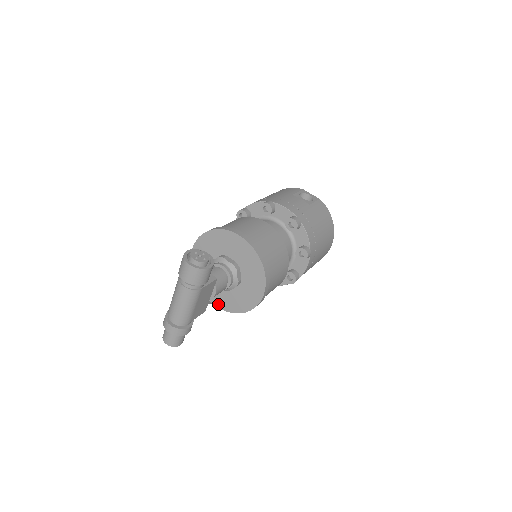
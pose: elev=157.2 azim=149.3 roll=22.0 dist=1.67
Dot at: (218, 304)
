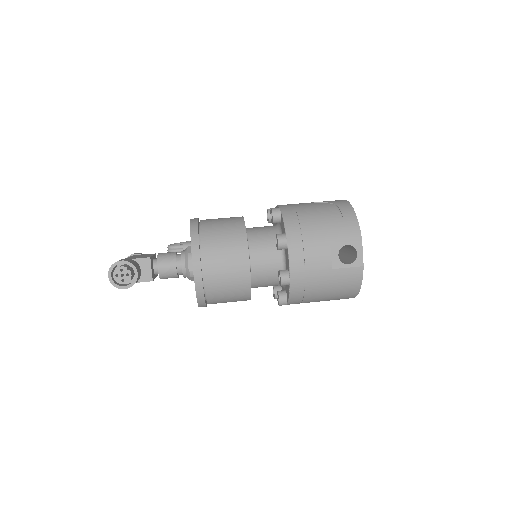
Dot at: occluded
